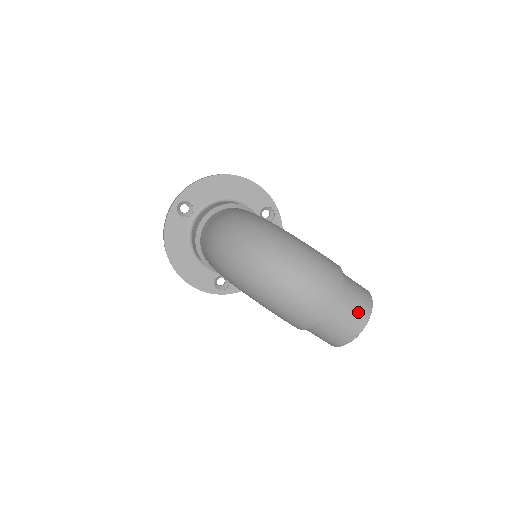
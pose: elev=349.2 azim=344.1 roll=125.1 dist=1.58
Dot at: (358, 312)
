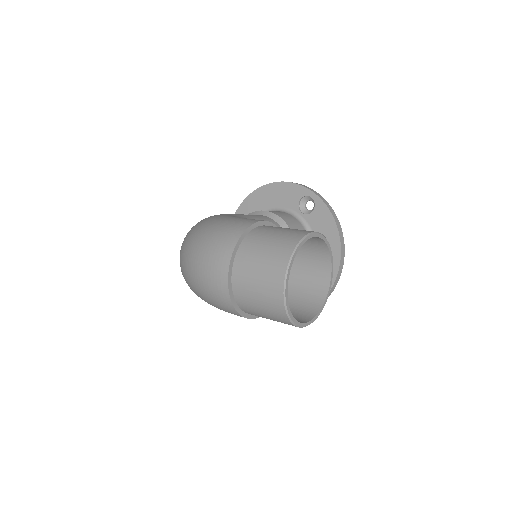
Dot at: (268, 267)
